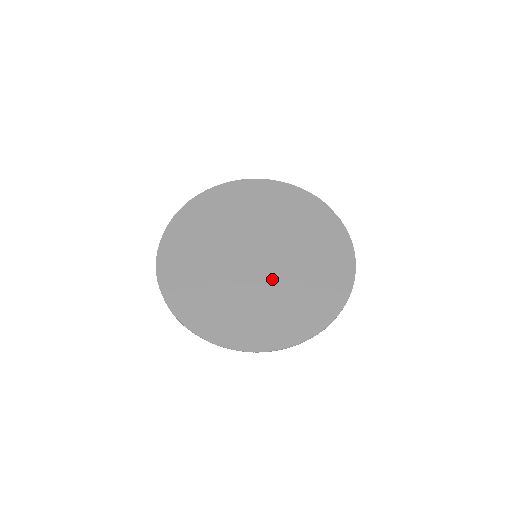
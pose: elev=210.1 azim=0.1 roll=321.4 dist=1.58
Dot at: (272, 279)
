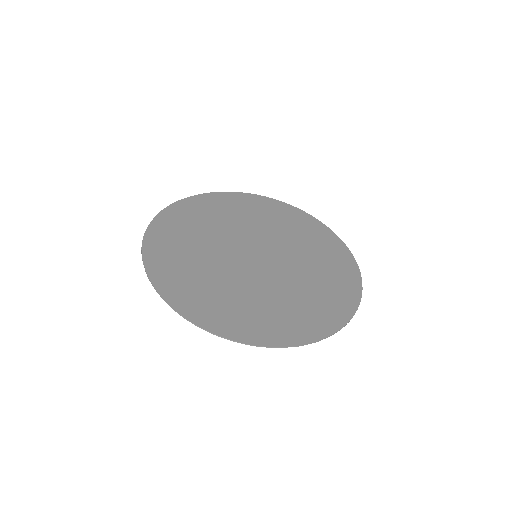
Dot at: (251, 278)
